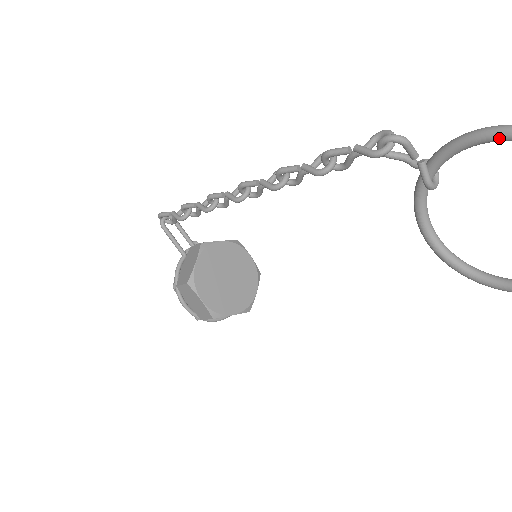
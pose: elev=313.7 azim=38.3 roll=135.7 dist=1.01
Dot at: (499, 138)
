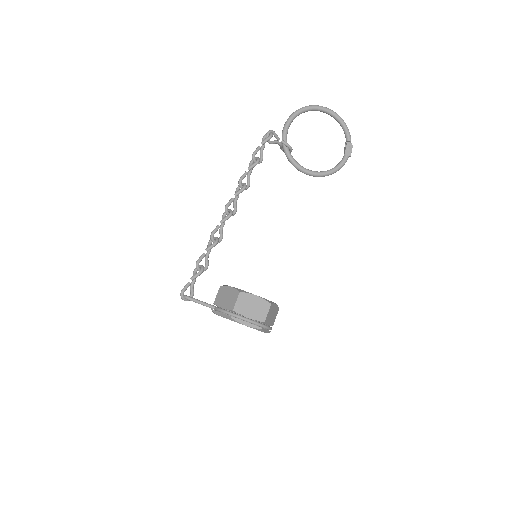
Dot at: (293, 117)
